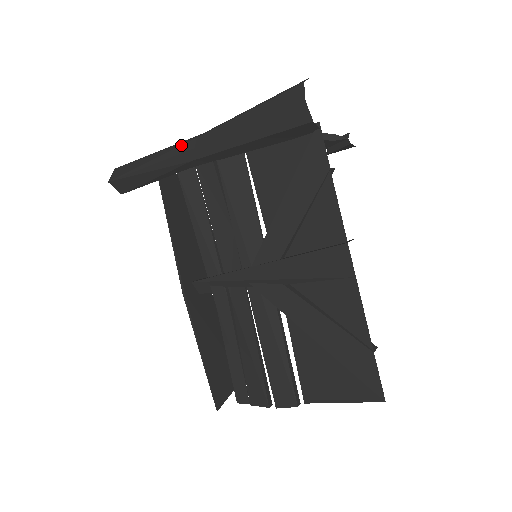
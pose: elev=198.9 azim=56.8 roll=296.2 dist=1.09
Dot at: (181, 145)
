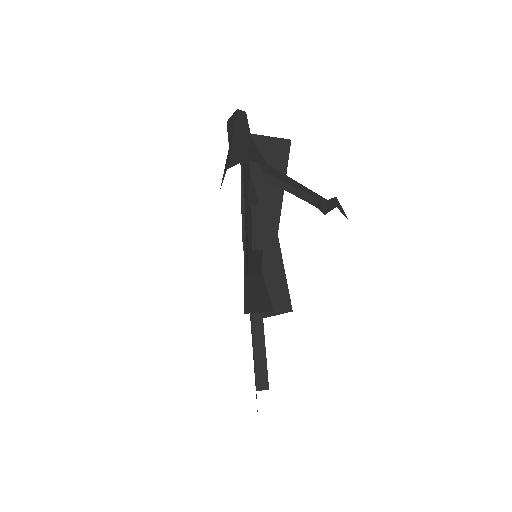
Dot at: (231, 135)
